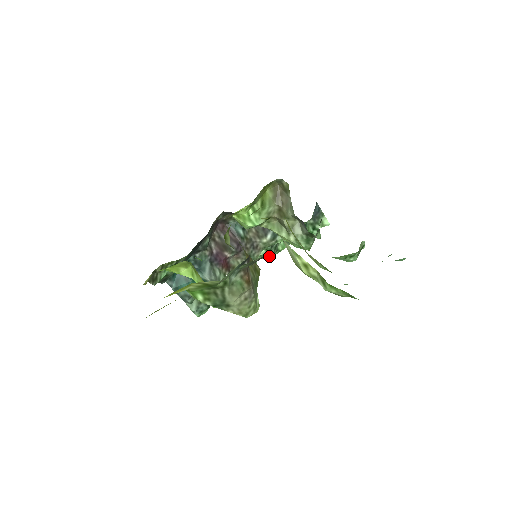
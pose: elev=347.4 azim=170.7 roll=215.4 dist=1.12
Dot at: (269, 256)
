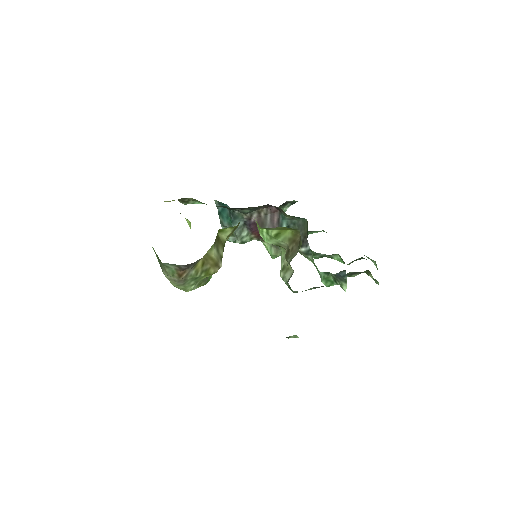
Dot at: occluded
